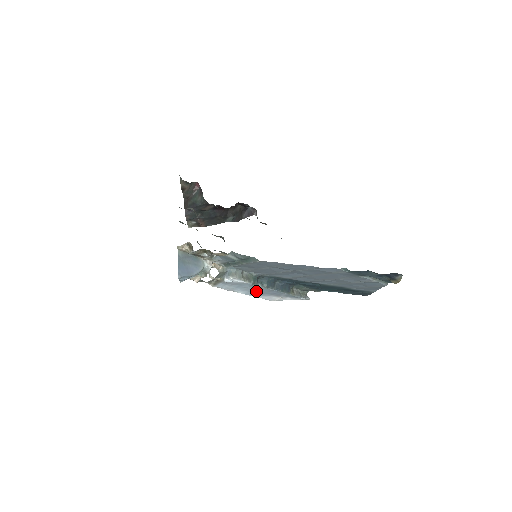
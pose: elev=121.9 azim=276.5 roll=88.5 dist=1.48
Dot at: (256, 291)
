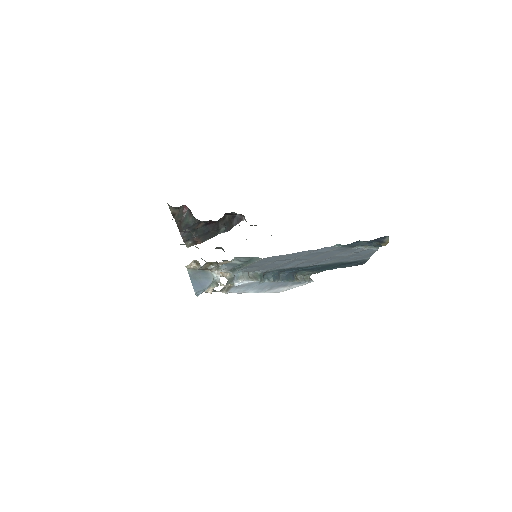
Dot at: (265, 287)
